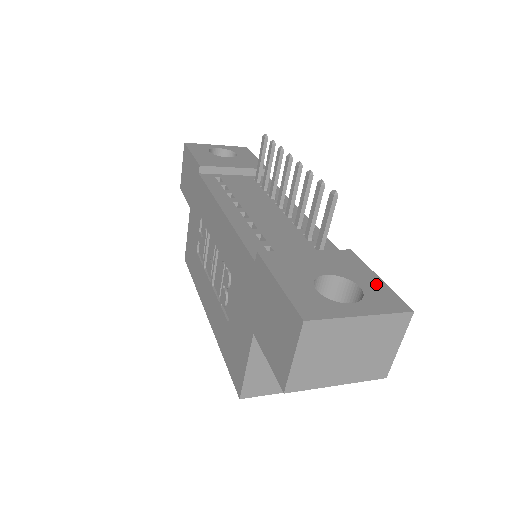
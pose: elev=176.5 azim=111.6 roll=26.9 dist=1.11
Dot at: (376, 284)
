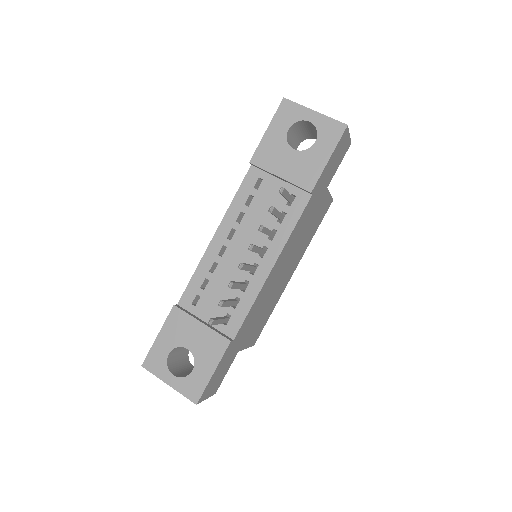
Dot at: (204, 376)
